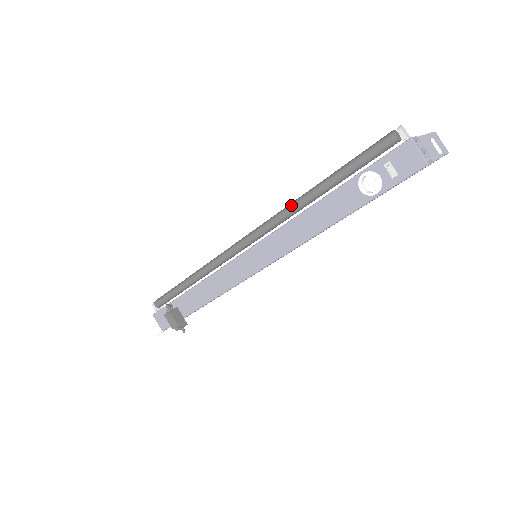
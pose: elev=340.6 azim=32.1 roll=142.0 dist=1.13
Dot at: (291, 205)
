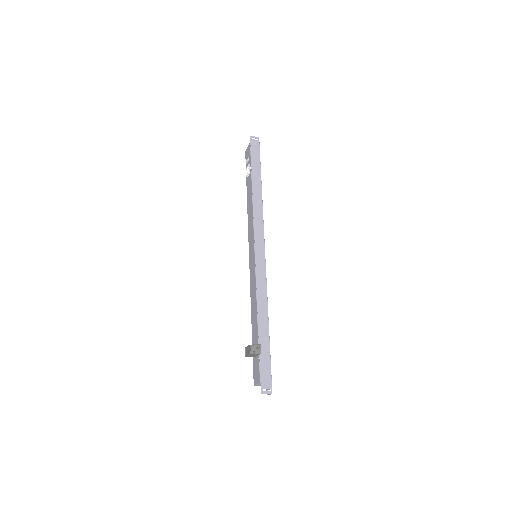
Dot at: occluded
